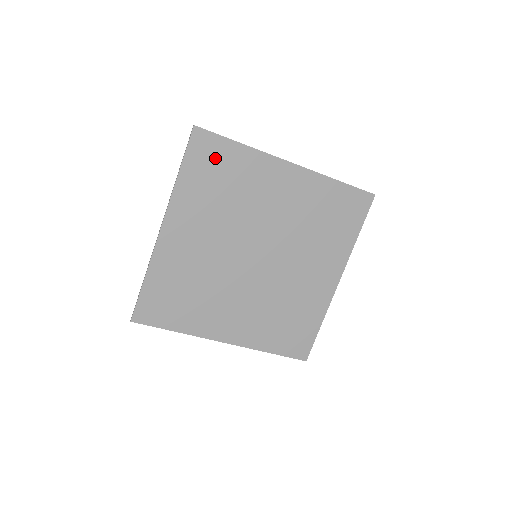
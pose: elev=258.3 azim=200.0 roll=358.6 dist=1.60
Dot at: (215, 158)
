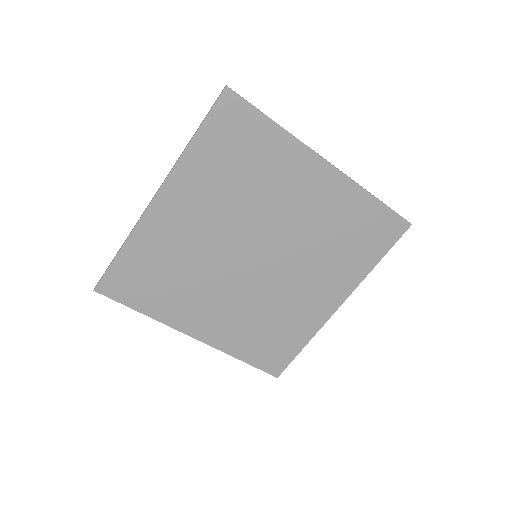
Dot at: (241, 133)
